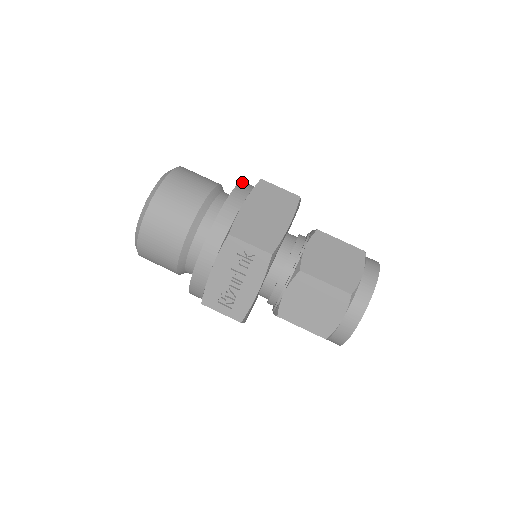
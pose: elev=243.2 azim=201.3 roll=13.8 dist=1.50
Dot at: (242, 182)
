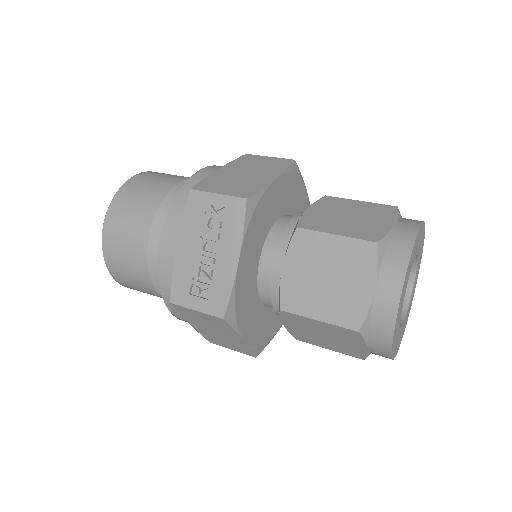
Dot at: occluded
